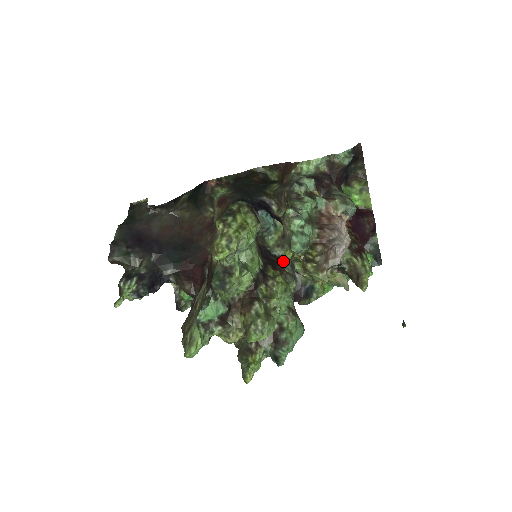
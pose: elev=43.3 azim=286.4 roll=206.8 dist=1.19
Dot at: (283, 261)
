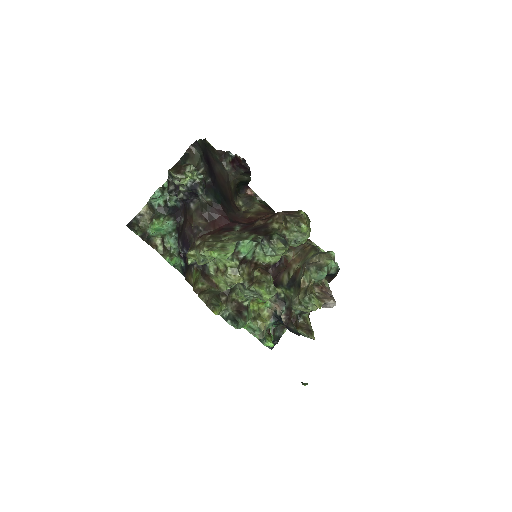
Dot at: occluded
